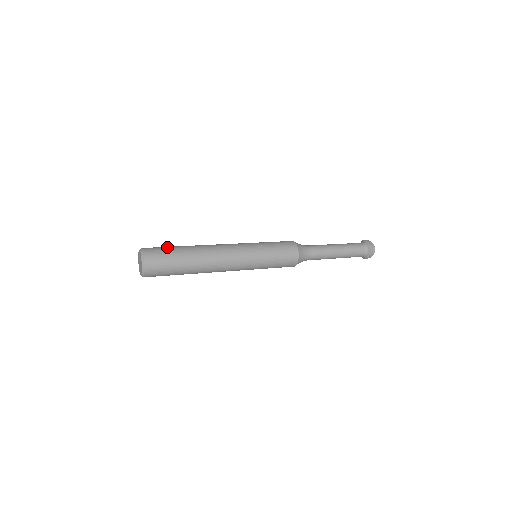
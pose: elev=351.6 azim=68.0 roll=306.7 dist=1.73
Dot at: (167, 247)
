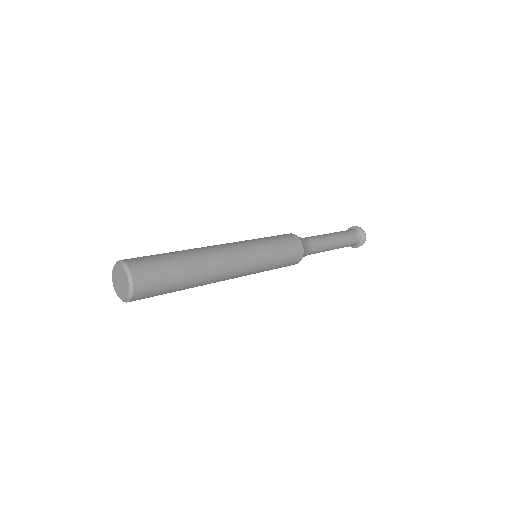
Dot at: (150, 255)
